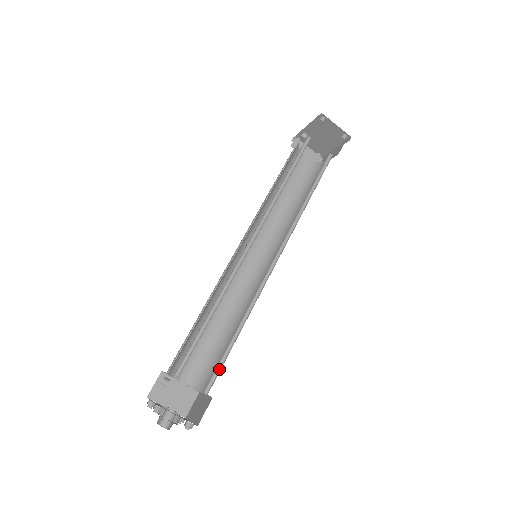
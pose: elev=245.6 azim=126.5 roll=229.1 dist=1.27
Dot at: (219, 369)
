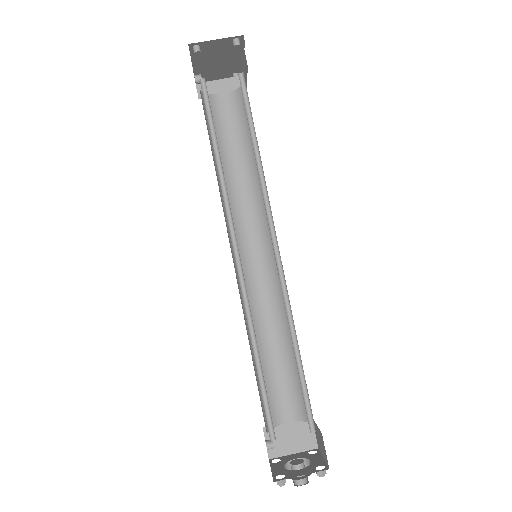
Dot at: (308, 400)
